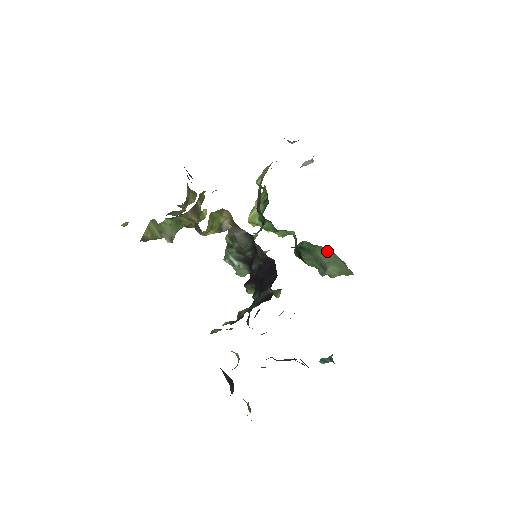
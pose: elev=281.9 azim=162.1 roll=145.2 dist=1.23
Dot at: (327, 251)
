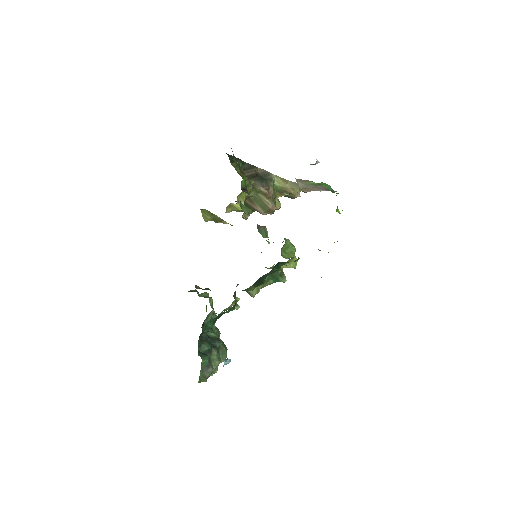
Dot at: occluded
